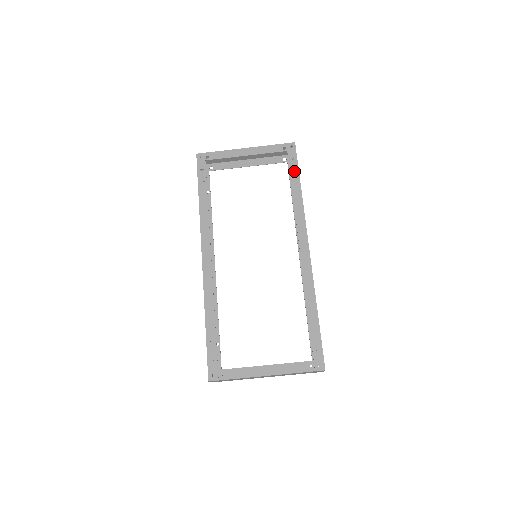
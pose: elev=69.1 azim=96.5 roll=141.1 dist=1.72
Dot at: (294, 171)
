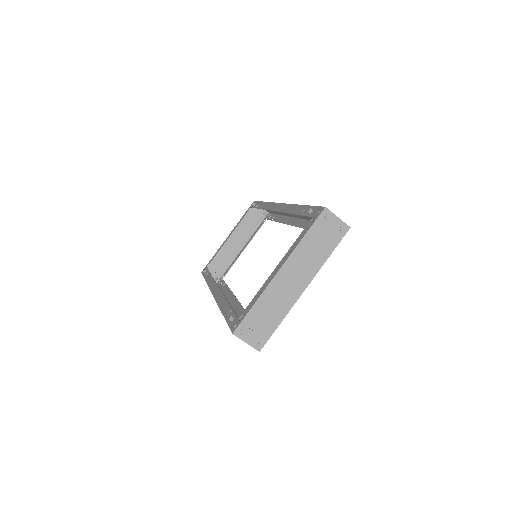
Dot at: (272, 215)
